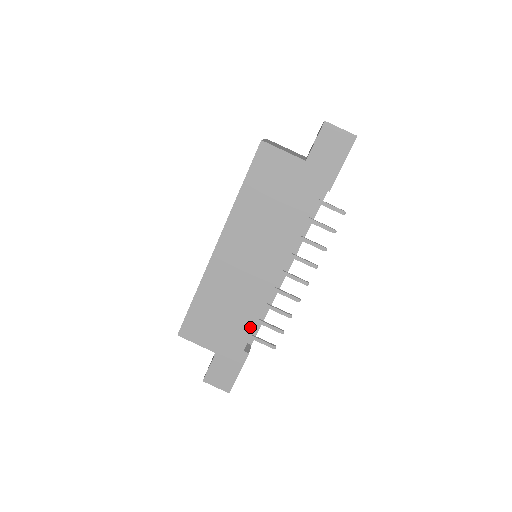
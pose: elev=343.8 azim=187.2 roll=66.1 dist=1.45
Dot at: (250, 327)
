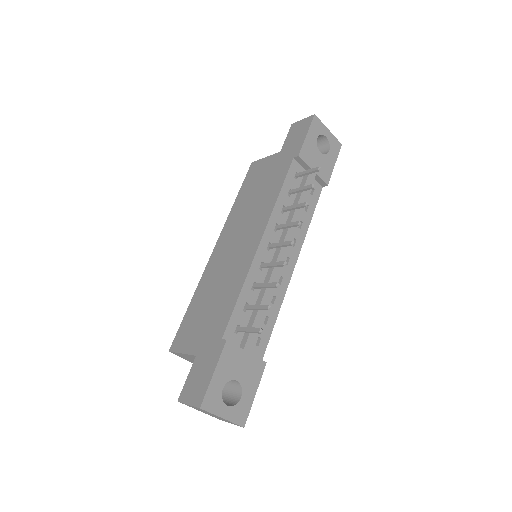
Dot at: (231, 307)
